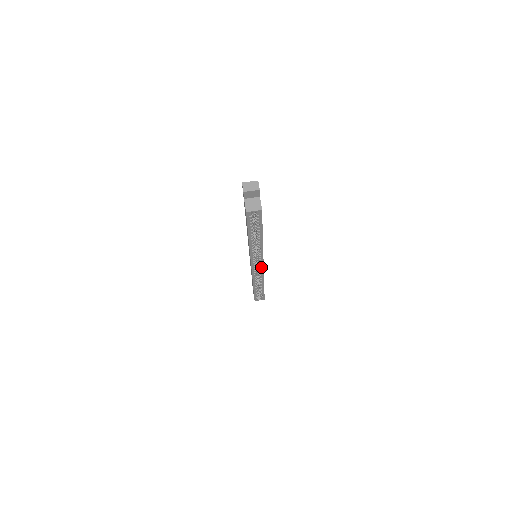
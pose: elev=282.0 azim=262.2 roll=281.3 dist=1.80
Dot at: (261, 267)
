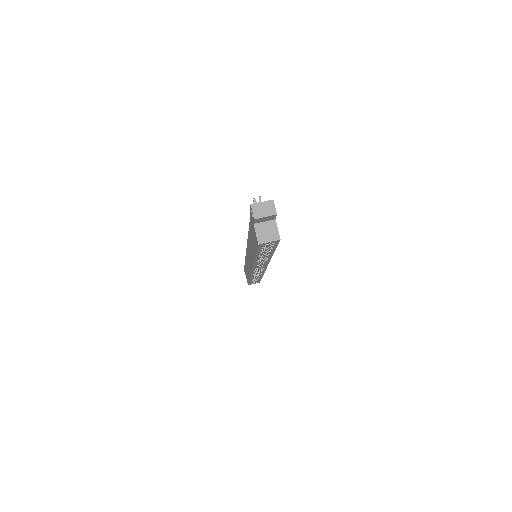
Dot at: (263, 269)
